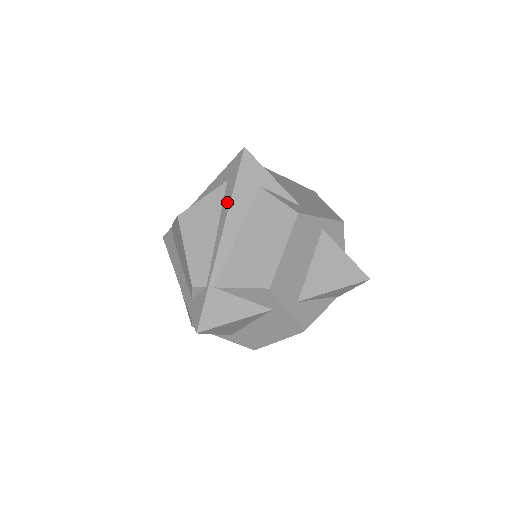
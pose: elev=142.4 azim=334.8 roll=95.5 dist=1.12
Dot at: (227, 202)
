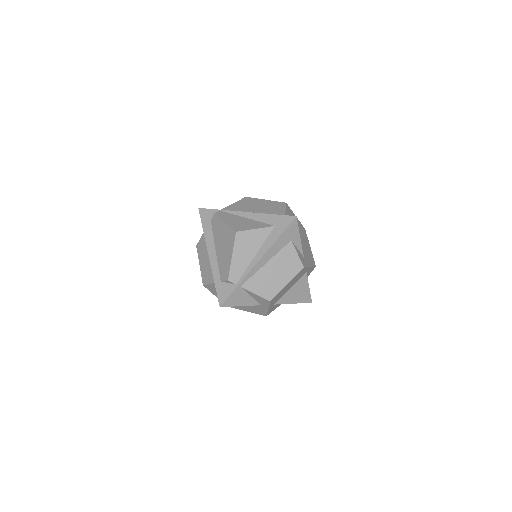
Dot at: (270, 242)
